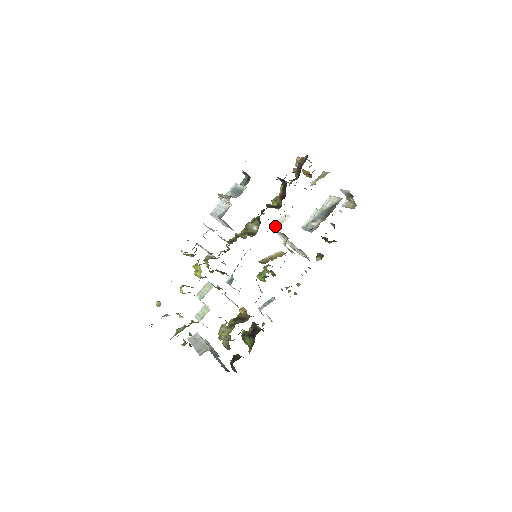
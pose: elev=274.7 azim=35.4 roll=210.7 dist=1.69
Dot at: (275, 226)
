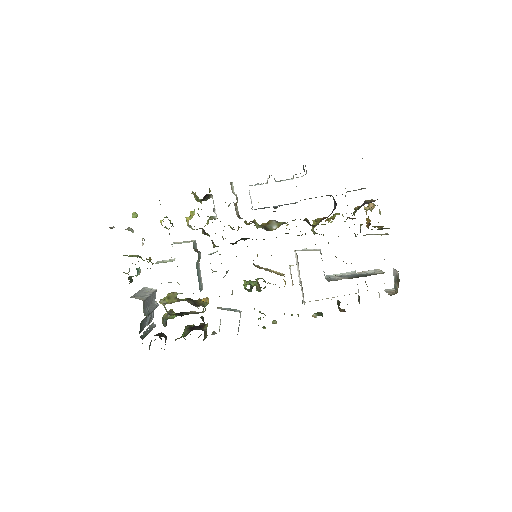
Dot at: occluded
